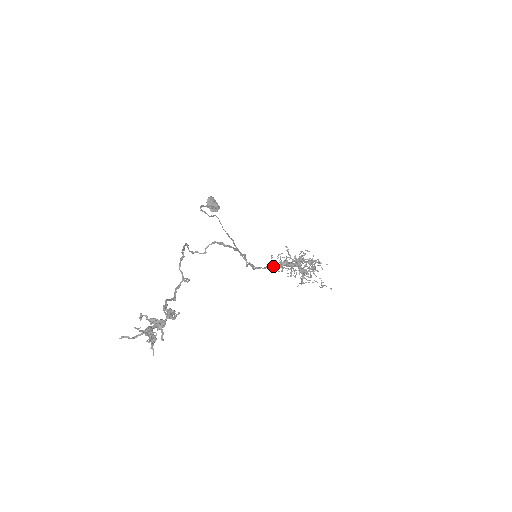
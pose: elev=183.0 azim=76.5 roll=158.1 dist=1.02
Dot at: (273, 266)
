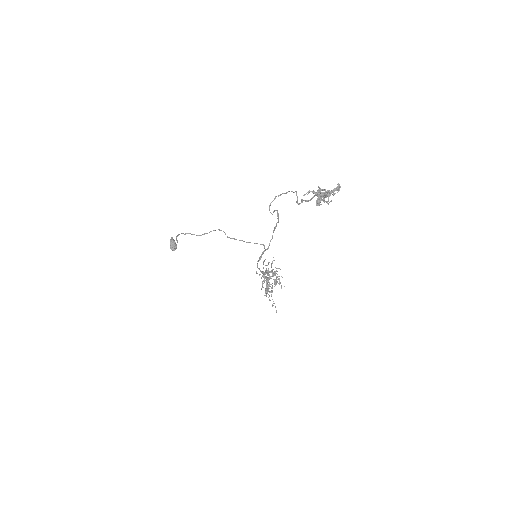
Dot at: (260, 270)
